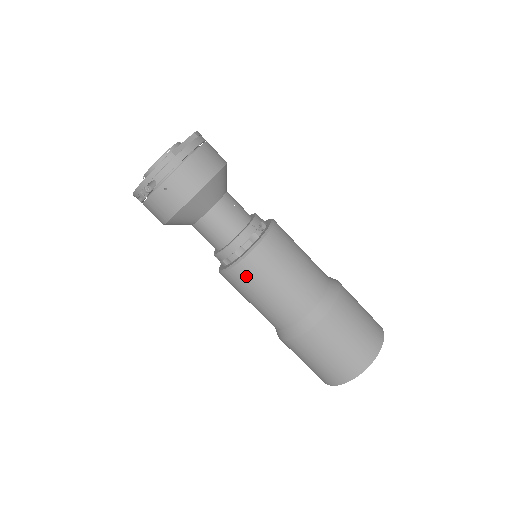
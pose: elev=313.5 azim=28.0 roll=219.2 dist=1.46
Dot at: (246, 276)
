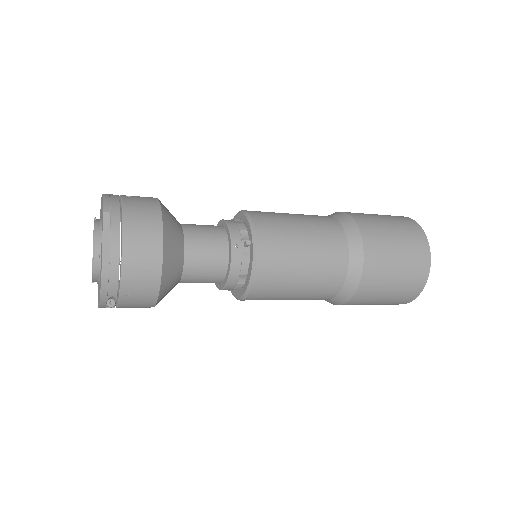
Dot at: (264, 295)
